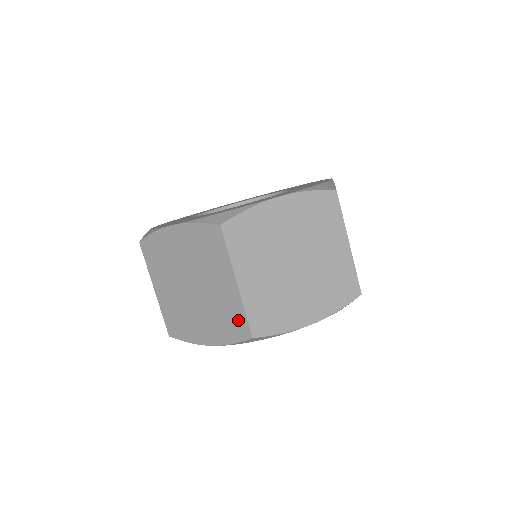
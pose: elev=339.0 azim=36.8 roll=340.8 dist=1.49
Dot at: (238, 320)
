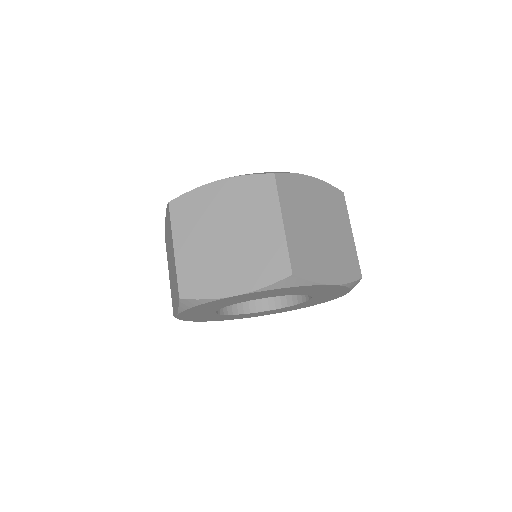
Dot at: occluded
